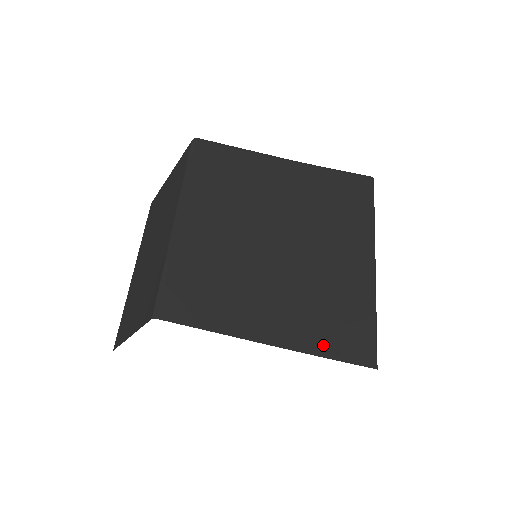
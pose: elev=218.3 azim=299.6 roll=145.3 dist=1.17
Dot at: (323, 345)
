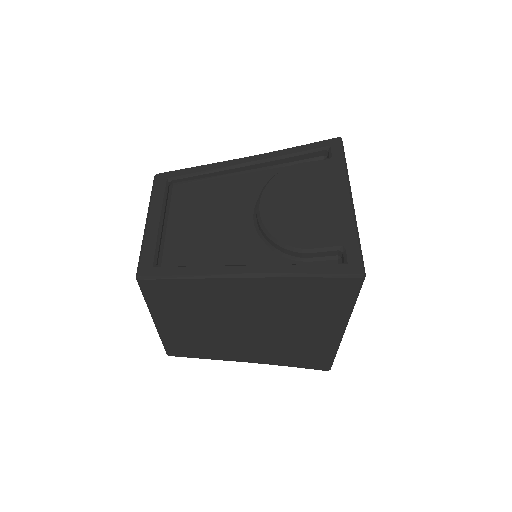
Dot at: (284, 363)
